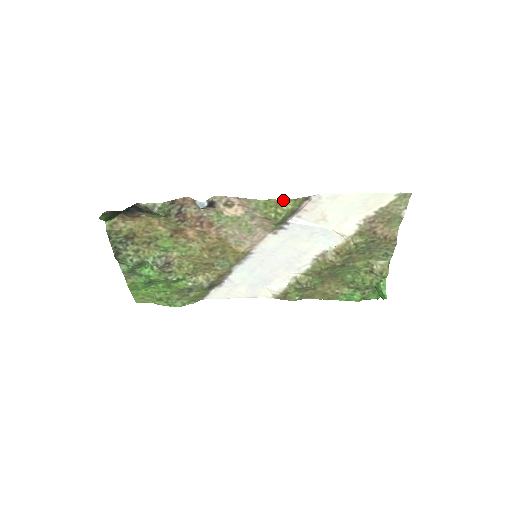
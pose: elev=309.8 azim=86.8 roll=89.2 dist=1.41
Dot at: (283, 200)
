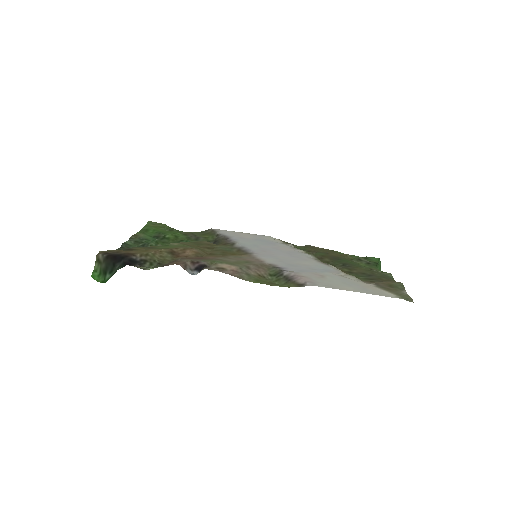
Dot at: (275, 285)
